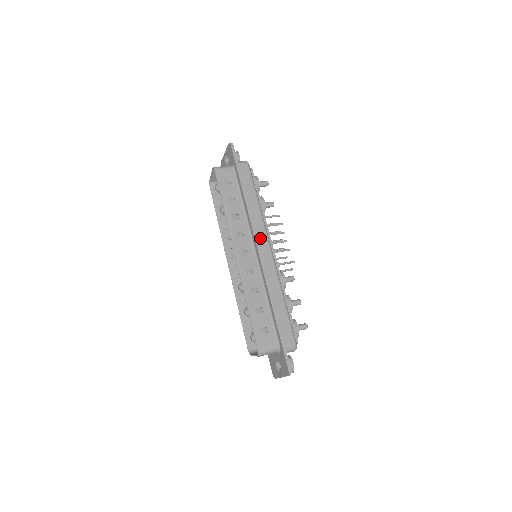
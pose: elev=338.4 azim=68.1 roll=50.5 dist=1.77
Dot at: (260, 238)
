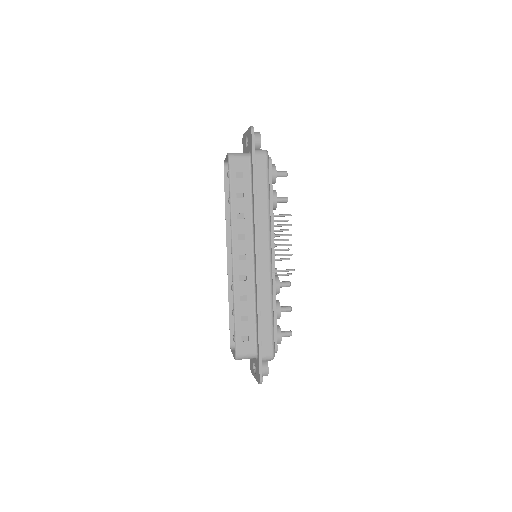
Dot at: (262, 244)
